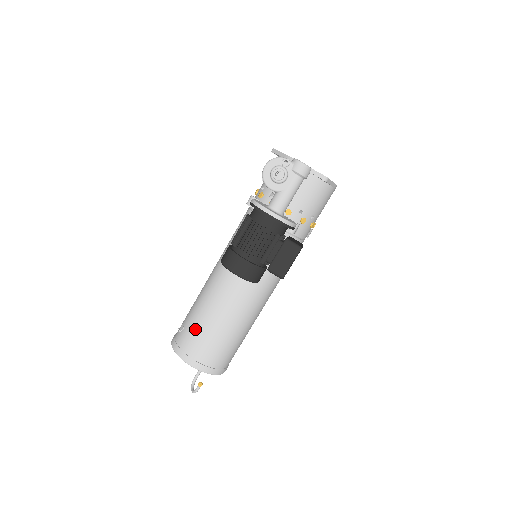
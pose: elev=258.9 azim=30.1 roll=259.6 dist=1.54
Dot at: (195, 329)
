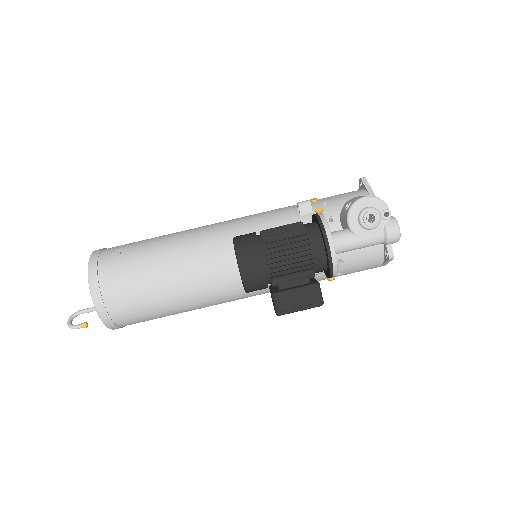
Dot at: (132, 269)
